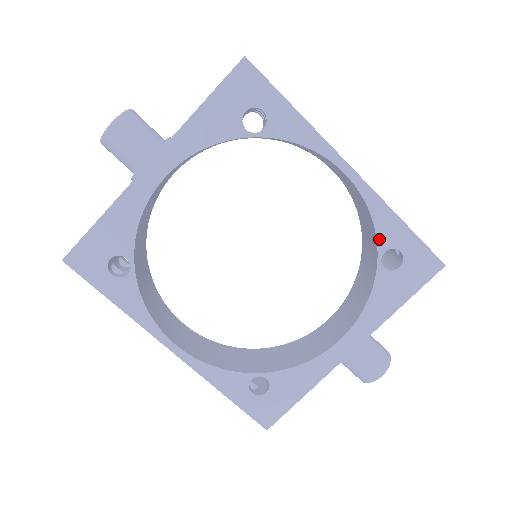
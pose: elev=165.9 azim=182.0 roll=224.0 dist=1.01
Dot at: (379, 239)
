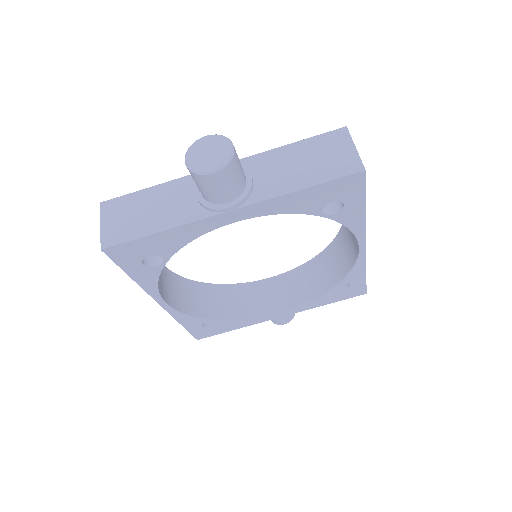
Dot at: (345, 278)
